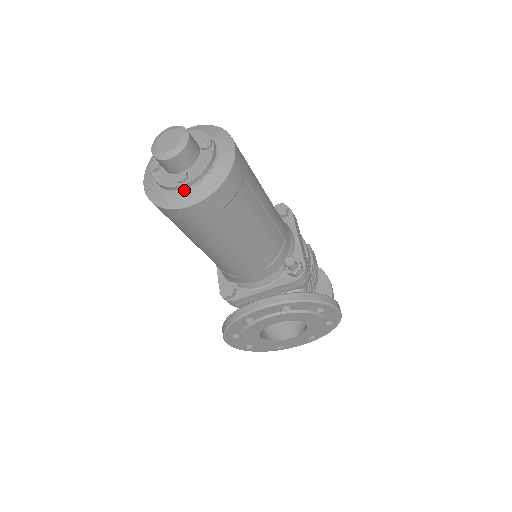
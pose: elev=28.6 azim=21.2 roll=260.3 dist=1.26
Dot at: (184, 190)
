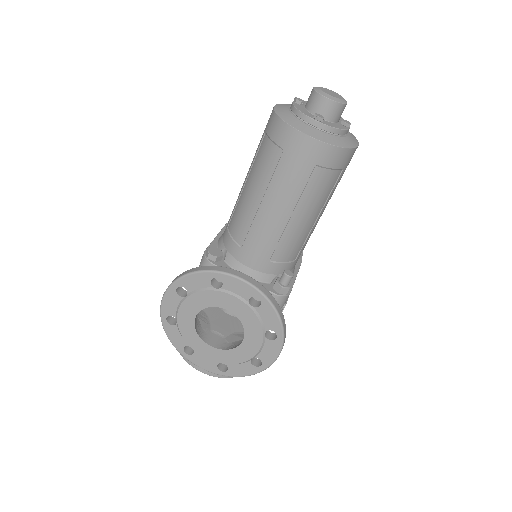
Dot at: (311, 126)
